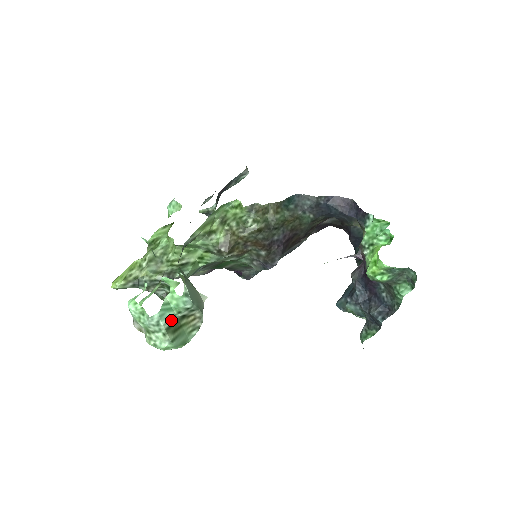
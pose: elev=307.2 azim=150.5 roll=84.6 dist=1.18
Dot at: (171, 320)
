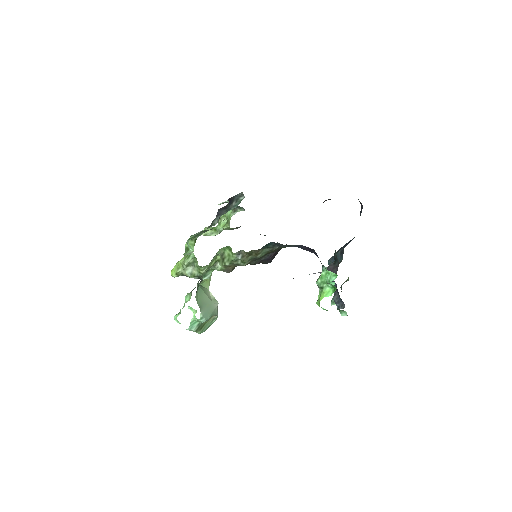
Dot at: (197, 326)
